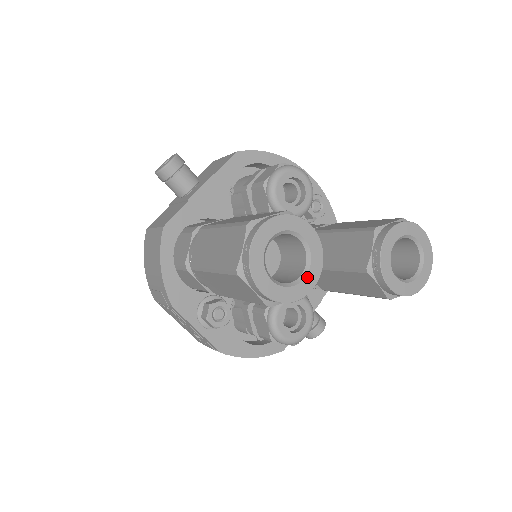
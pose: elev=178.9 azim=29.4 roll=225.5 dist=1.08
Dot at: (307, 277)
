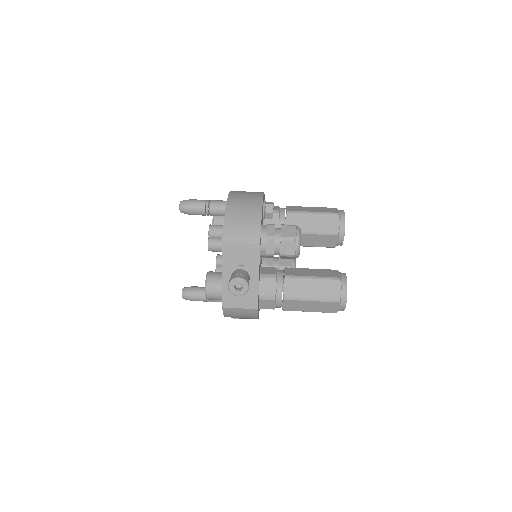
Dot at: occluded
